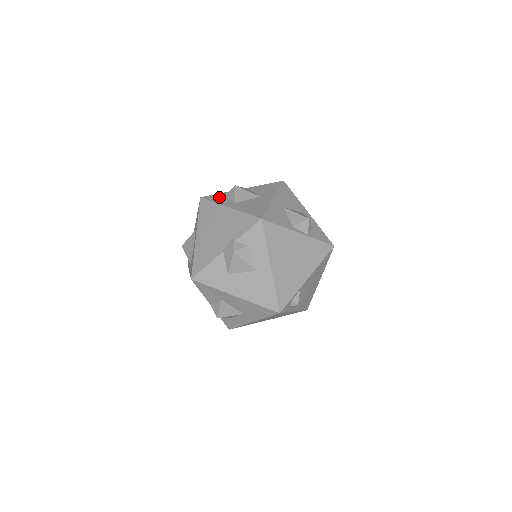
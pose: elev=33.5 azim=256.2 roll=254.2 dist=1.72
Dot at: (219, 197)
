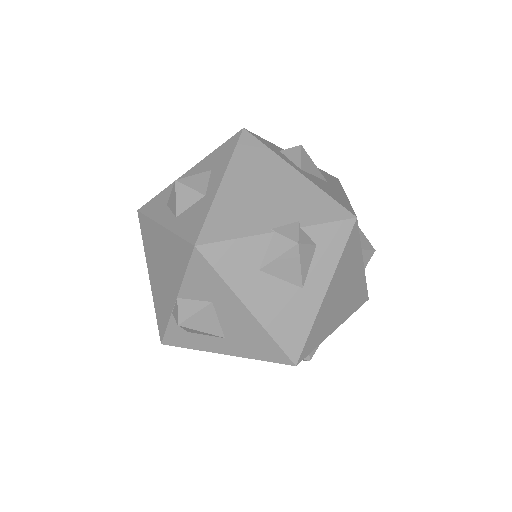
Dot at: (272, 146)
